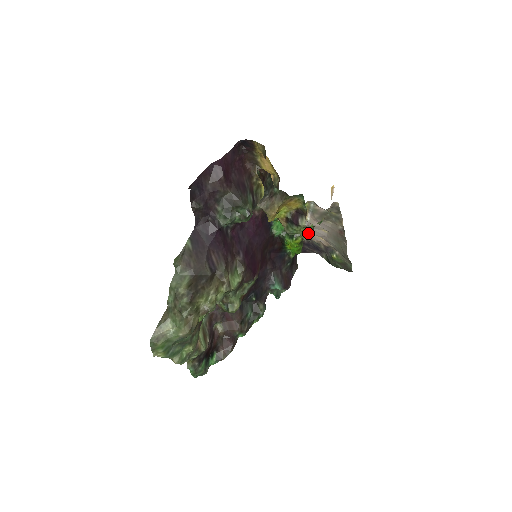
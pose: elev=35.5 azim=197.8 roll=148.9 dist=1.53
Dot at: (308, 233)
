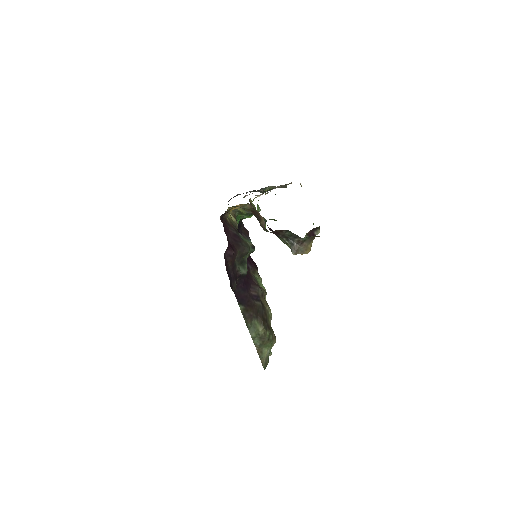
Dot at: occluded
